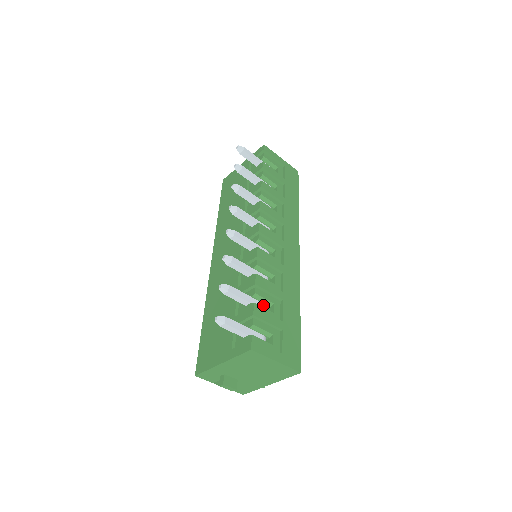
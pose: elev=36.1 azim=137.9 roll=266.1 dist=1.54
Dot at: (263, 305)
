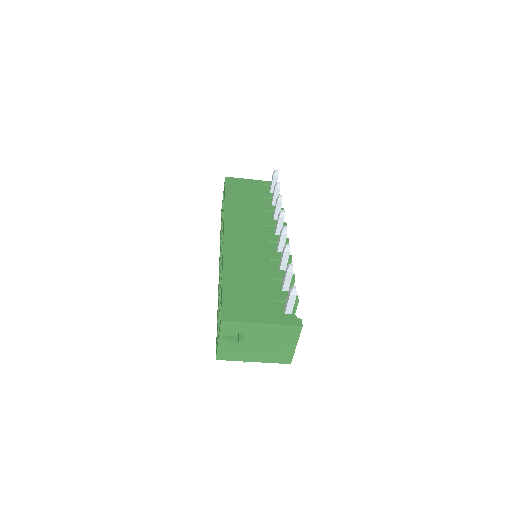
Dot at: occluded
